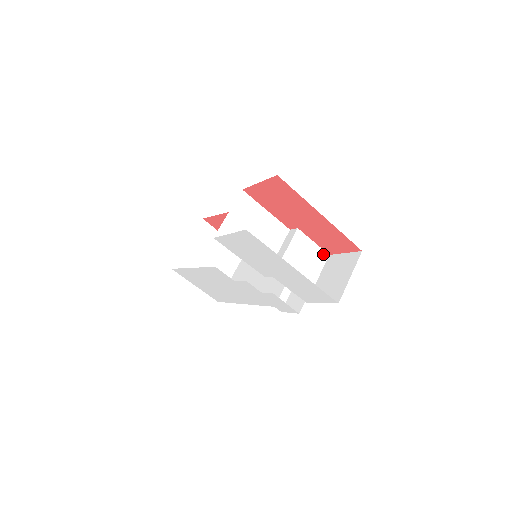
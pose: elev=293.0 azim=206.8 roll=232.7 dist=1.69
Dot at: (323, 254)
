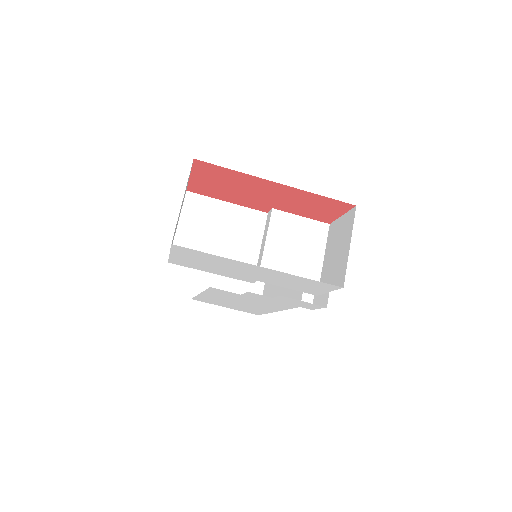
Dot at: (320, 226)
